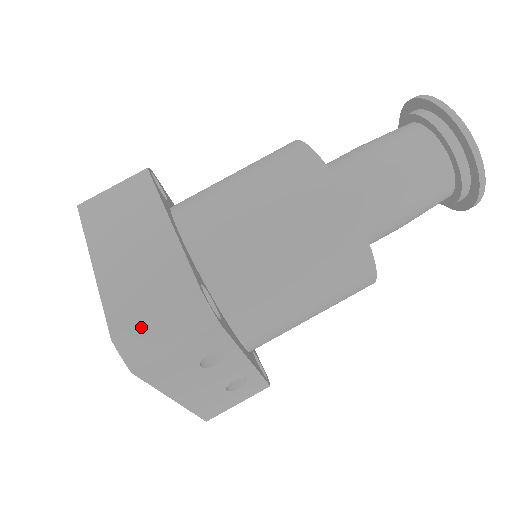
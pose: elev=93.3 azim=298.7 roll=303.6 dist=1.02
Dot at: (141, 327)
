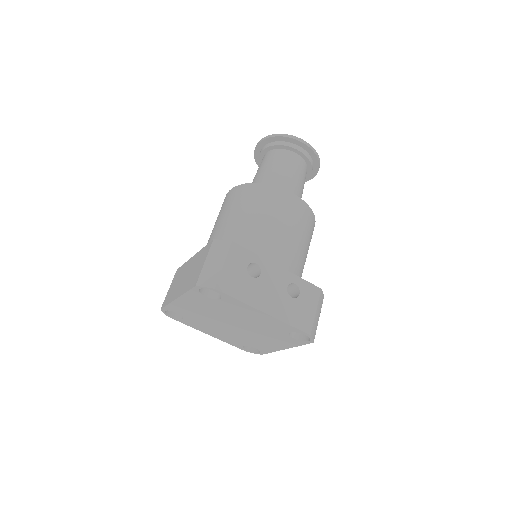
Dot at: (203, 271)
